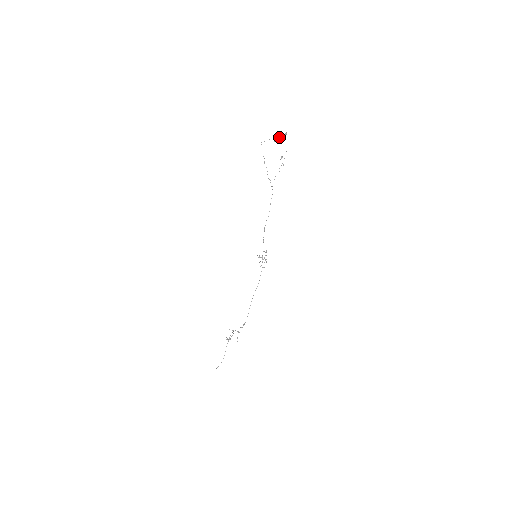
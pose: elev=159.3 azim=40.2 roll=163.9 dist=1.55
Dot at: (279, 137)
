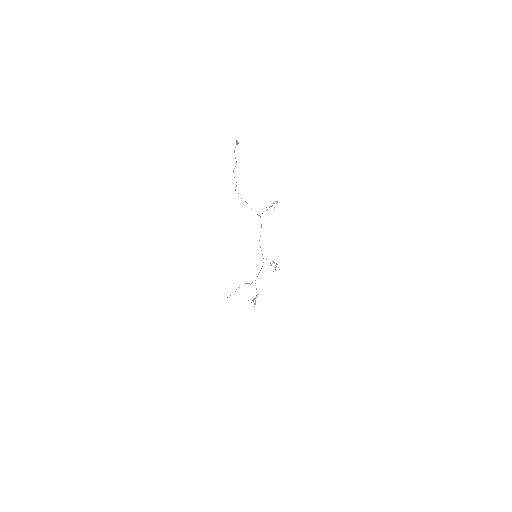
Dot at: (234, 152)
